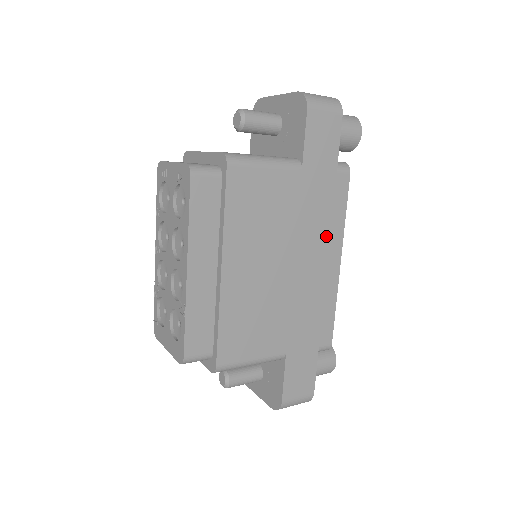
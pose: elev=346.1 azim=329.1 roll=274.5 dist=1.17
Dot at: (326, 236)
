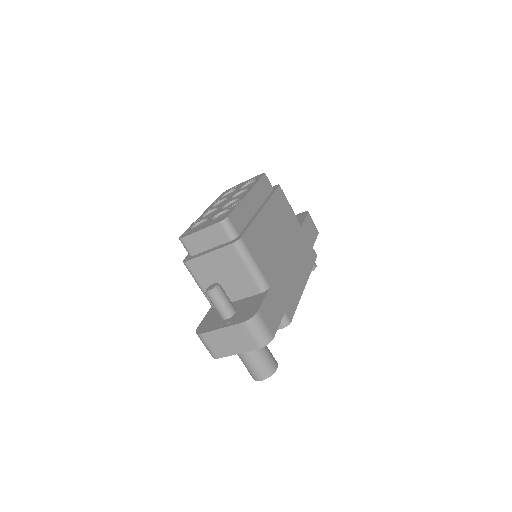
Dot at: (303, 264)
